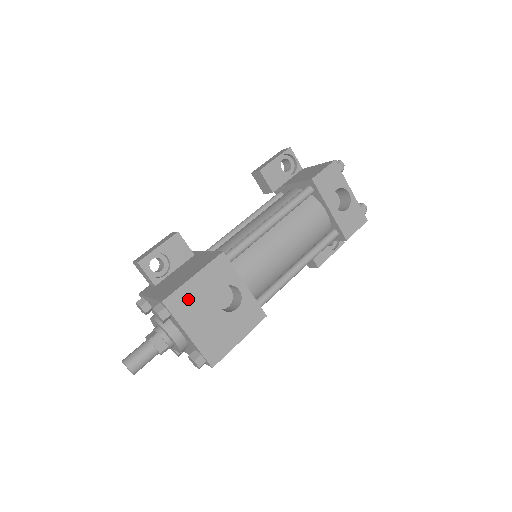
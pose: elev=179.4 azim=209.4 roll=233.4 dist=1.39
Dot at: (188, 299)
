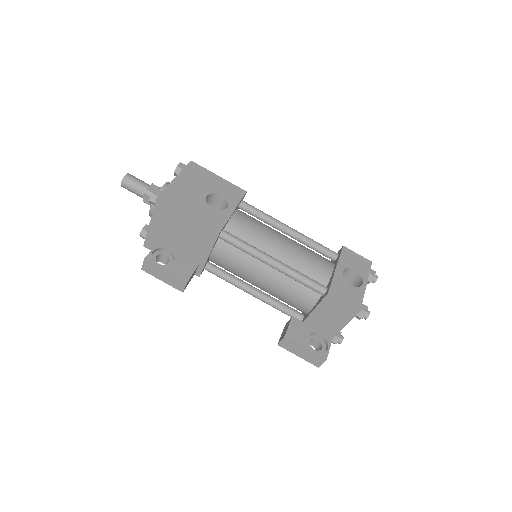
Dot at: (201, 175)
